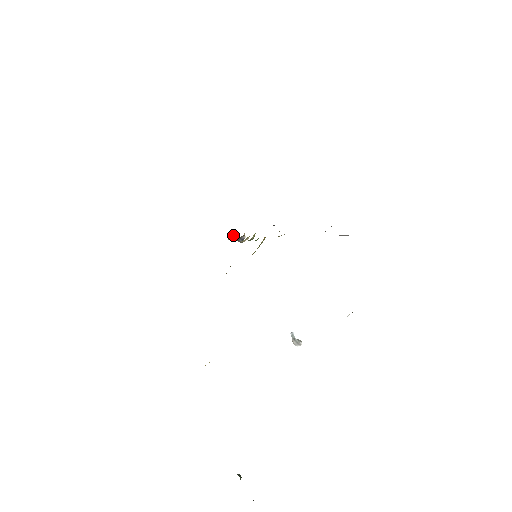
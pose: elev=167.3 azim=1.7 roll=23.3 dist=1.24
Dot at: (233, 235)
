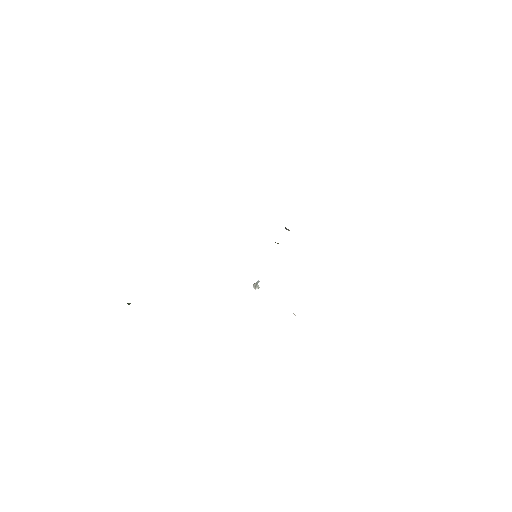
Dot at: occluded
